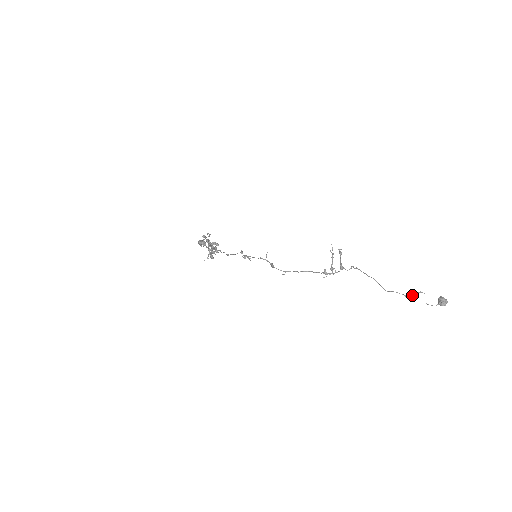
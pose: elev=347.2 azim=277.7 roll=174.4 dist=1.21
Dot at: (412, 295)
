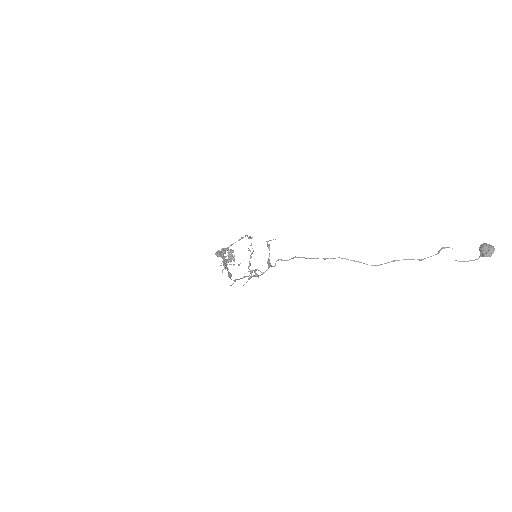
Dot at: (431, 256)
